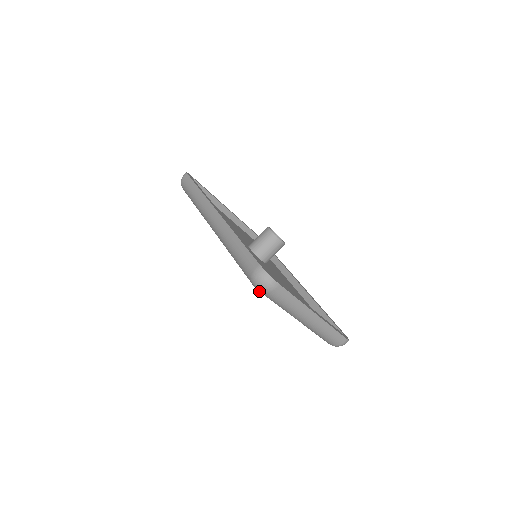
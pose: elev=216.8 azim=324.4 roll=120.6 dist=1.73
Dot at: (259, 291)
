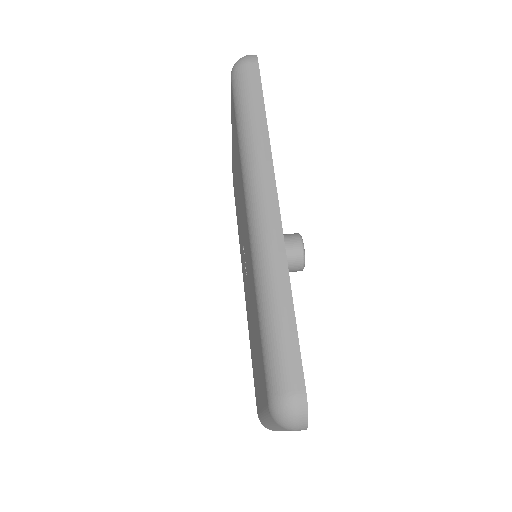
Dot at: (270, 411)
